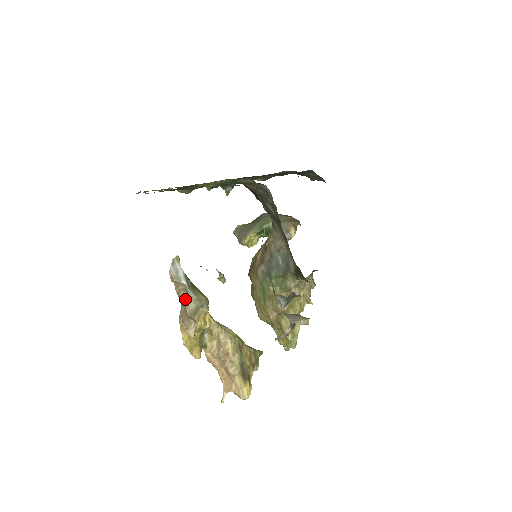
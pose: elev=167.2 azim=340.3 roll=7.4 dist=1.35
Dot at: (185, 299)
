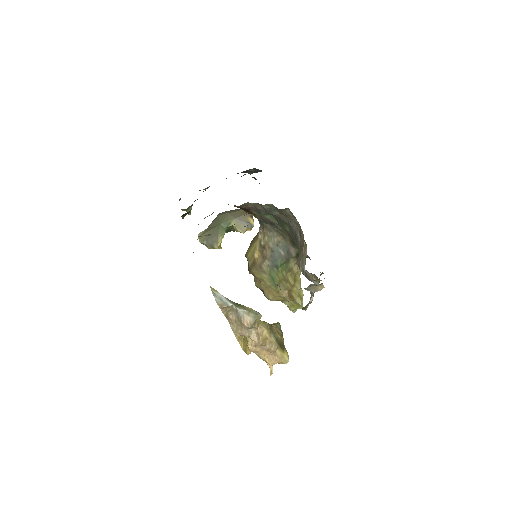
Dot at: (234, 316)
